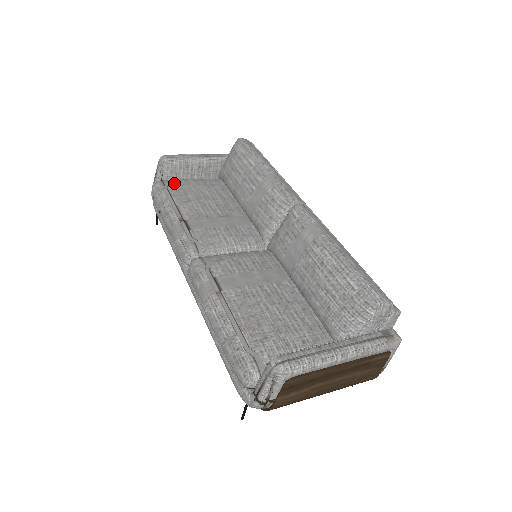
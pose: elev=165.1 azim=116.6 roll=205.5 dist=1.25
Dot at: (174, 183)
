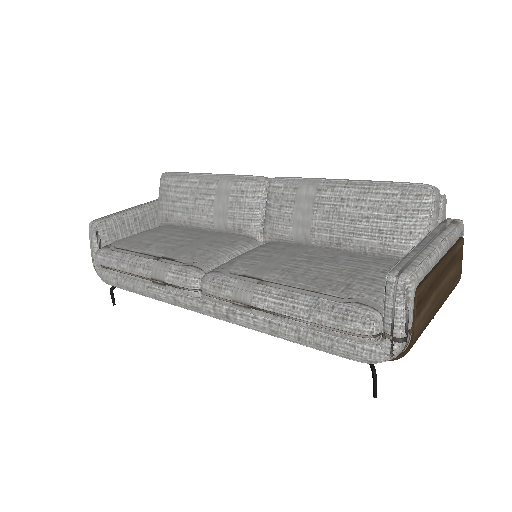
Dot at: (119, 242)
